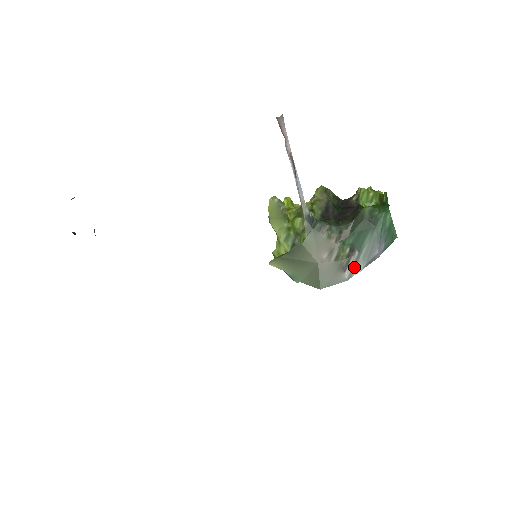
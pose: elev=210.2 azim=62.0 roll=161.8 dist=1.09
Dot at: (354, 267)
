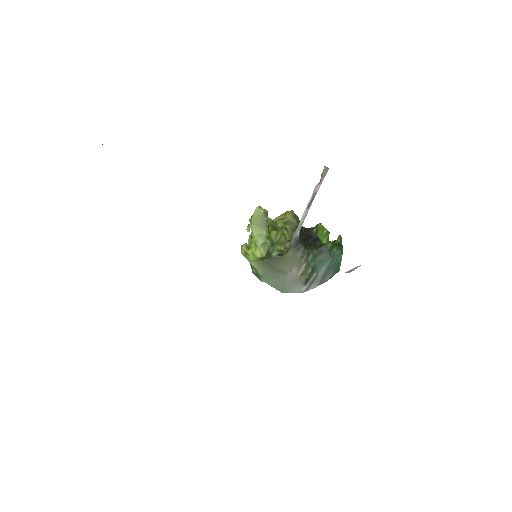
Dot at: (311, 284)
